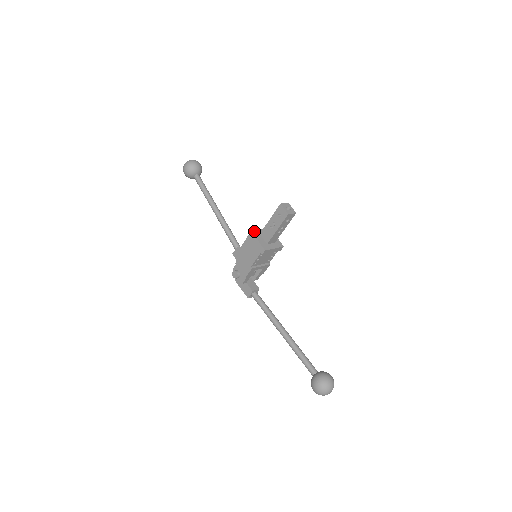
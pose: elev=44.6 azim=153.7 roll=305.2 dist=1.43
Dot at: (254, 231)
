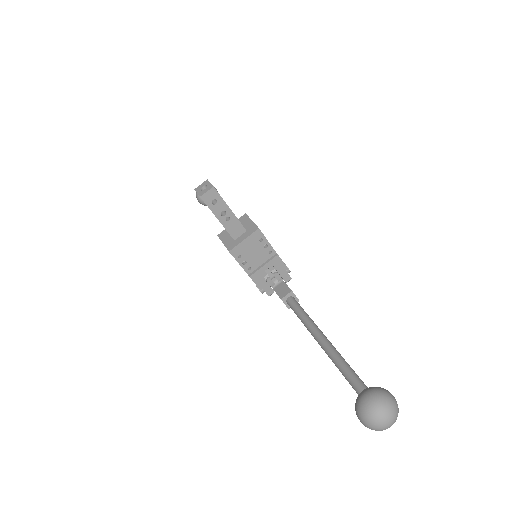
Dot at: (221, 233)
